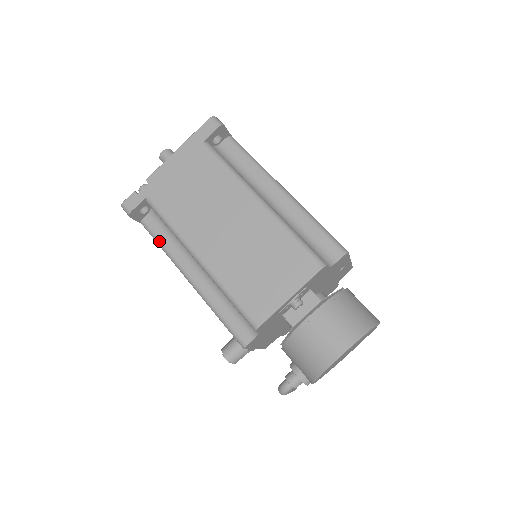
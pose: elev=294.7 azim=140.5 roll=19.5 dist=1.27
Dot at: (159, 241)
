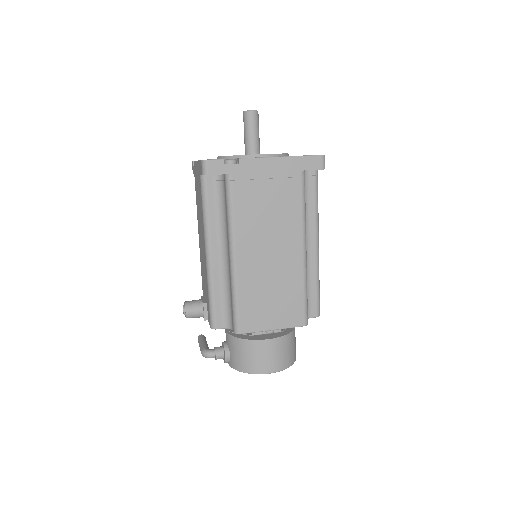
Dot at: (206, 206)
